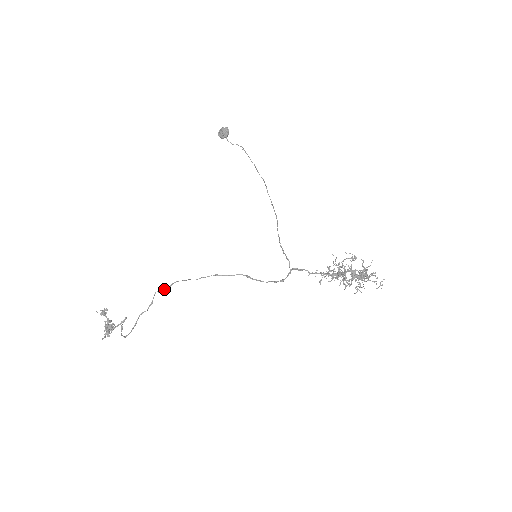
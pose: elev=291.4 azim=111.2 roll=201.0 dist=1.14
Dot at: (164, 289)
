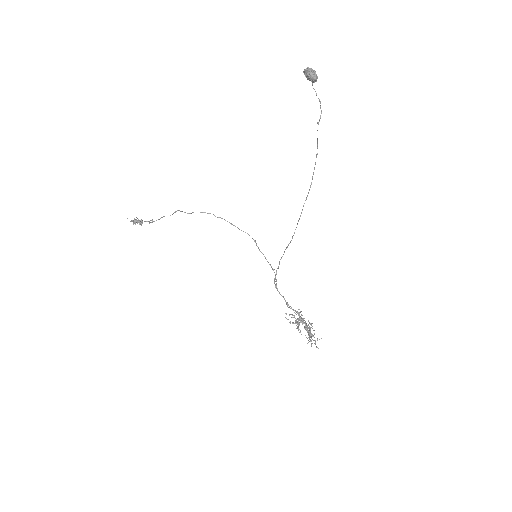
Dot at: occluded
